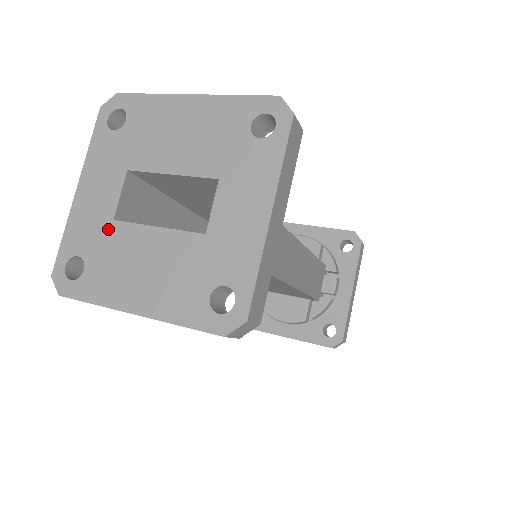
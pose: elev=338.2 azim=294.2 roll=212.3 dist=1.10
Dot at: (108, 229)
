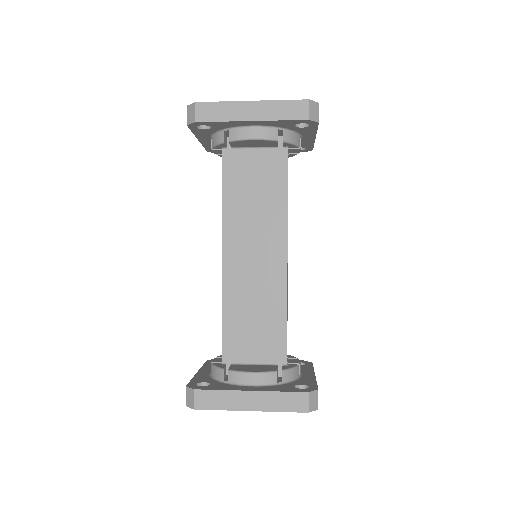
Dot at: occluded
